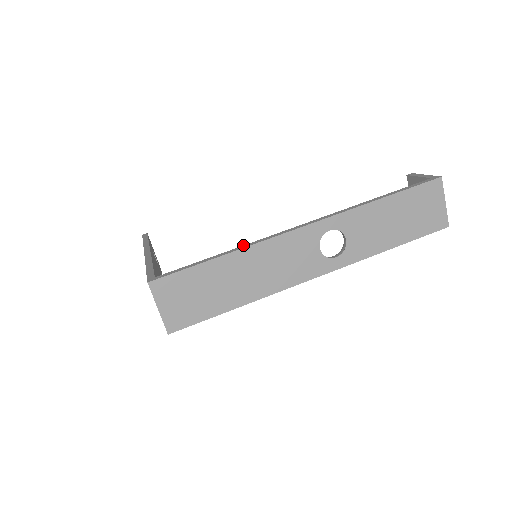
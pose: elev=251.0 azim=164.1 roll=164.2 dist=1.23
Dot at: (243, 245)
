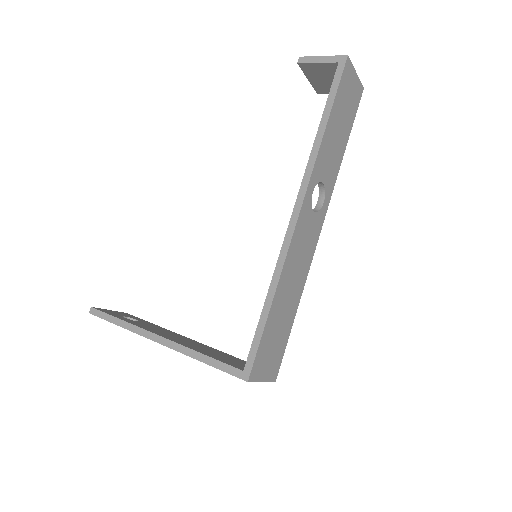
Dot at: occluded
